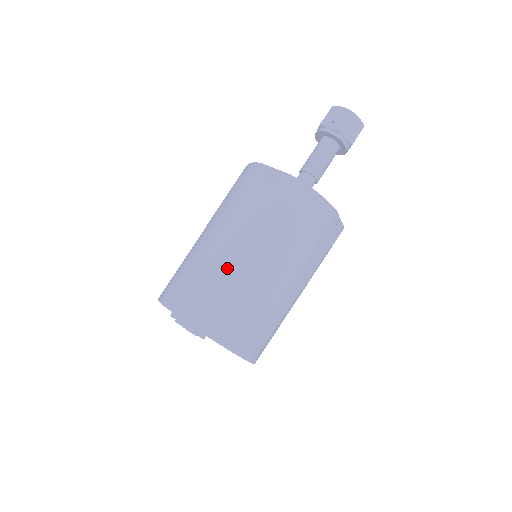
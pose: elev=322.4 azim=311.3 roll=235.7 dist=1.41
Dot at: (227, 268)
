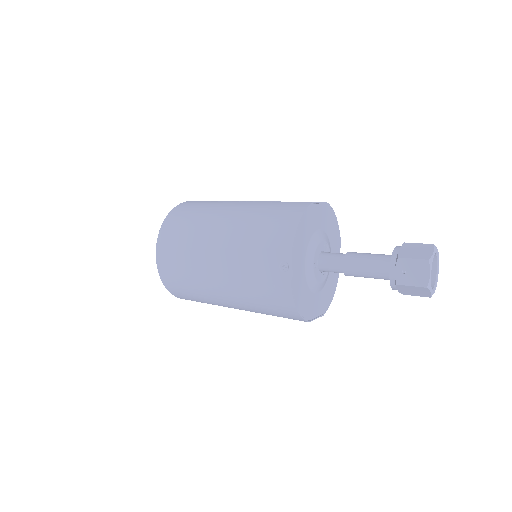
Dot at: (199, 275)
